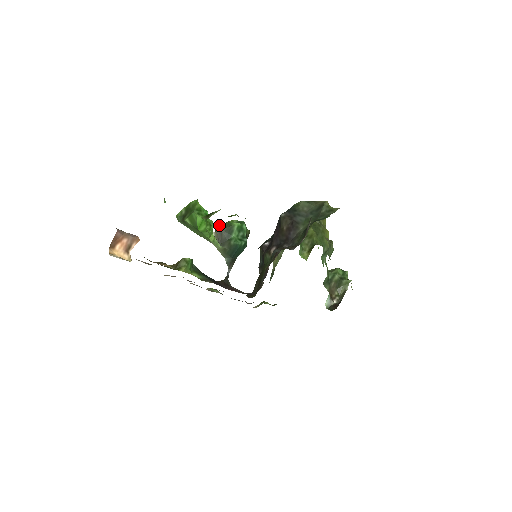
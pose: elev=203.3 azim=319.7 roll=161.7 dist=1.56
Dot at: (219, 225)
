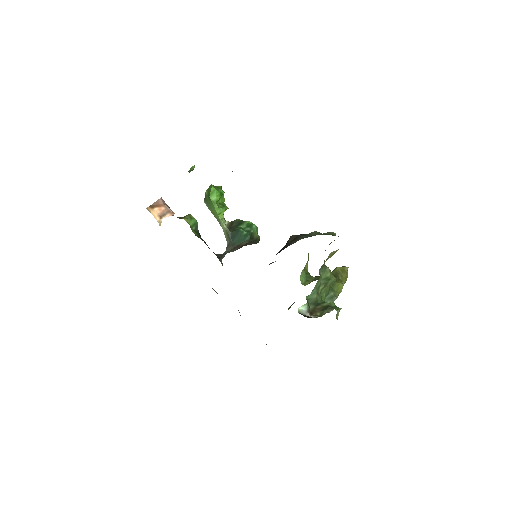
Dot at: (235, 220)
